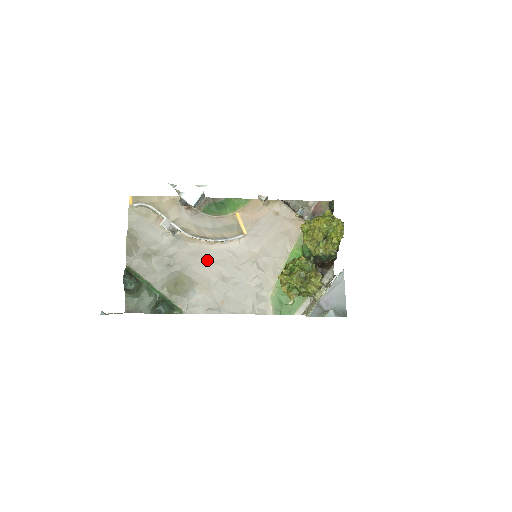
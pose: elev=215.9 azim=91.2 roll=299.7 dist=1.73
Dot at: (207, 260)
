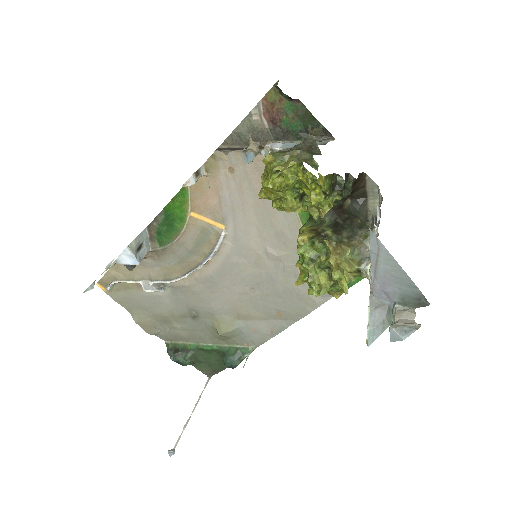
Dot at: (220, 287)
